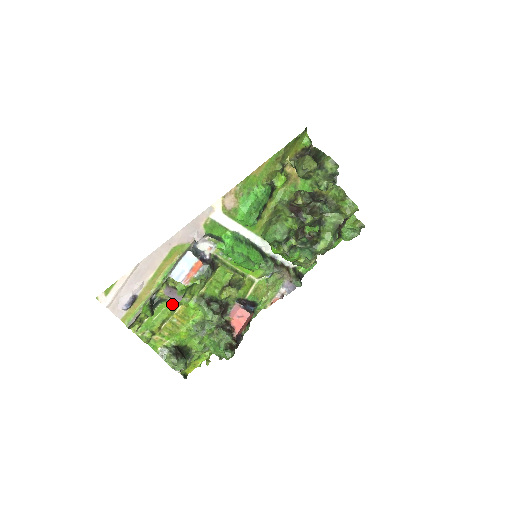
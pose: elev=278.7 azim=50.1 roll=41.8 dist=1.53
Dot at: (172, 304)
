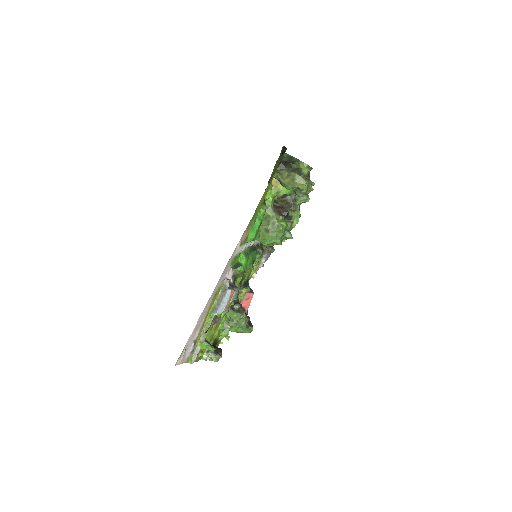
Dot at: (212, 326)
